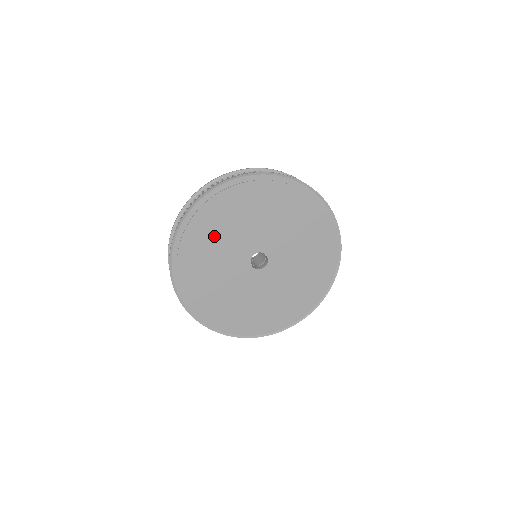
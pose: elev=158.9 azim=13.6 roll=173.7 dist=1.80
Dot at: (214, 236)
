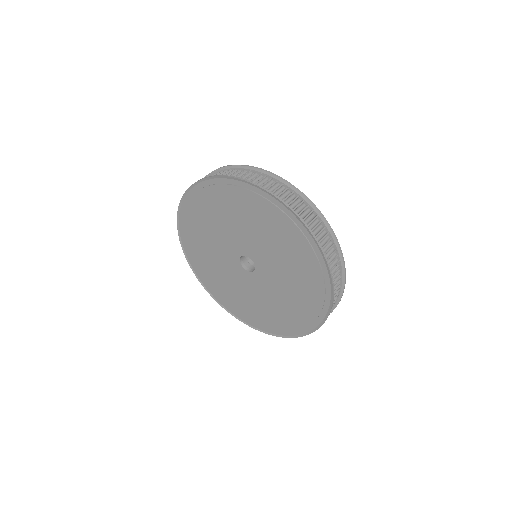
Dot at: (236, 214)
